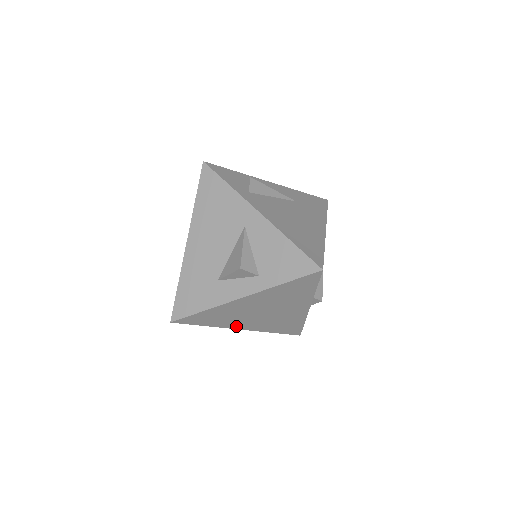
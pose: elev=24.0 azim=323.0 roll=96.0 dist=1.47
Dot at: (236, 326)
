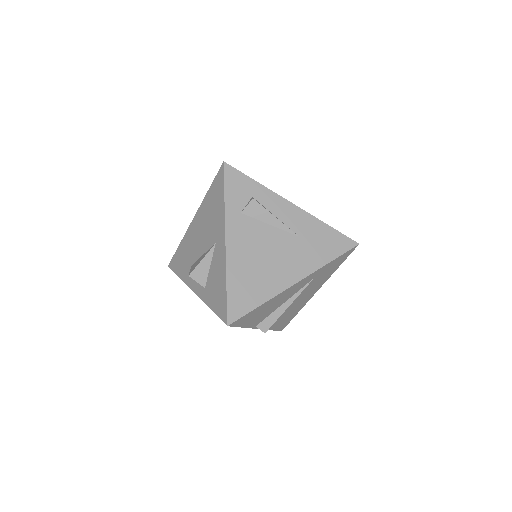
Dot at: occluded
